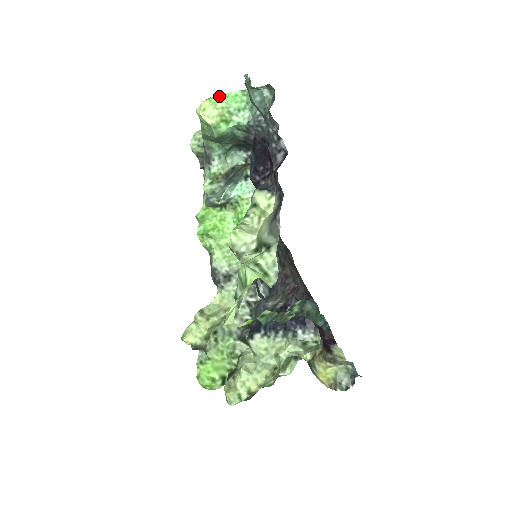
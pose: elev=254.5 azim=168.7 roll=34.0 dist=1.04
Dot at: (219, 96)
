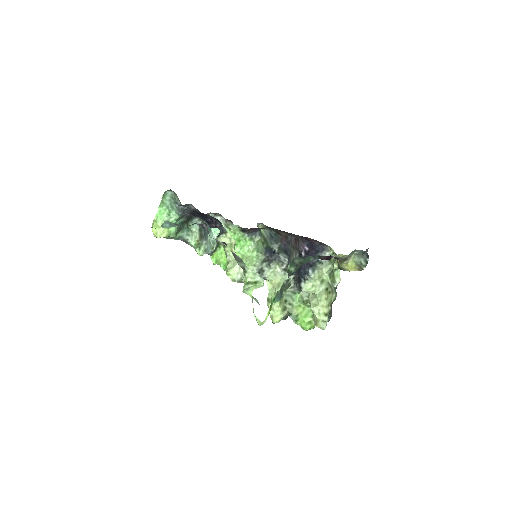
Dot at: (154, 221)
